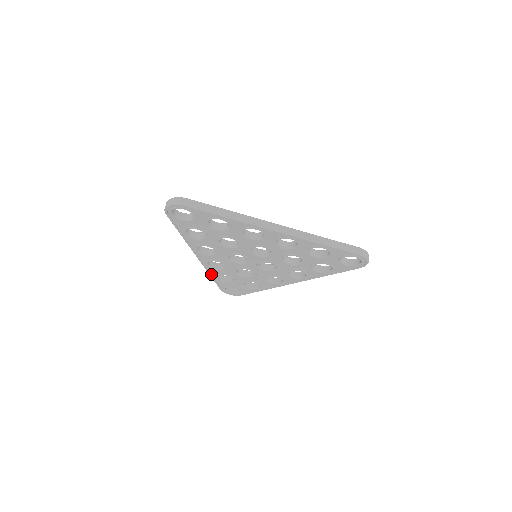
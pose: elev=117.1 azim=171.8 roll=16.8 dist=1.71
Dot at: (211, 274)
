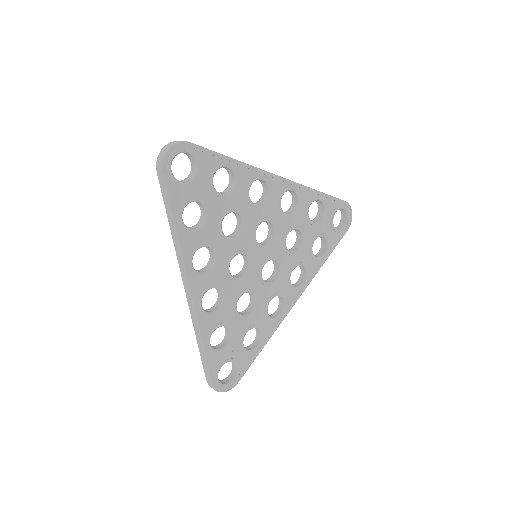
Dot at: (202, 335)
